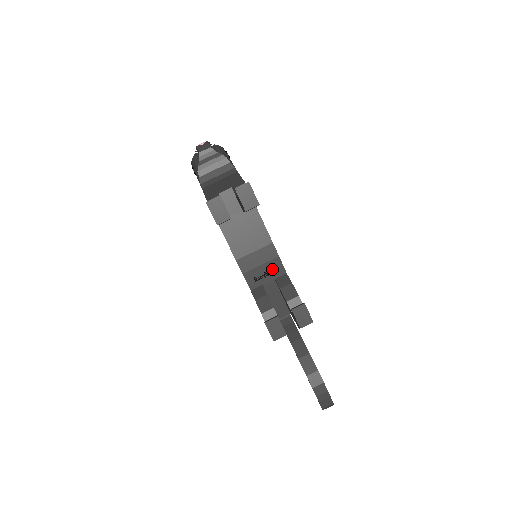
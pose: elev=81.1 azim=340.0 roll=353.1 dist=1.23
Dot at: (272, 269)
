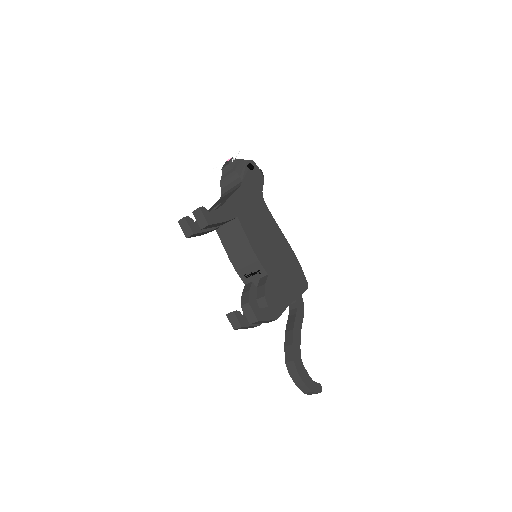
Dot at: (256, 270)
